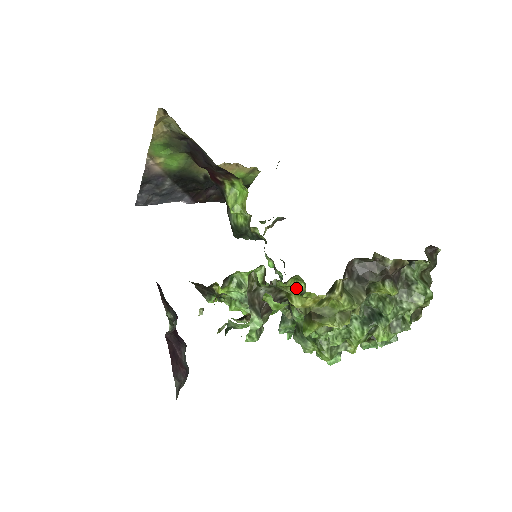
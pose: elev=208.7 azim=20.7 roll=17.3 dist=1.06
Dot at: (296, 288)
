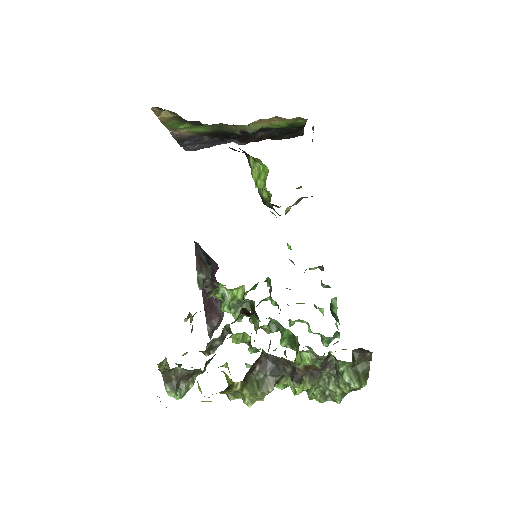
Dot at: occluded
